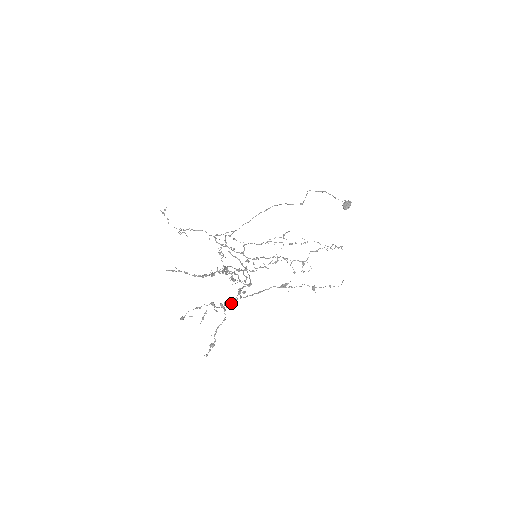
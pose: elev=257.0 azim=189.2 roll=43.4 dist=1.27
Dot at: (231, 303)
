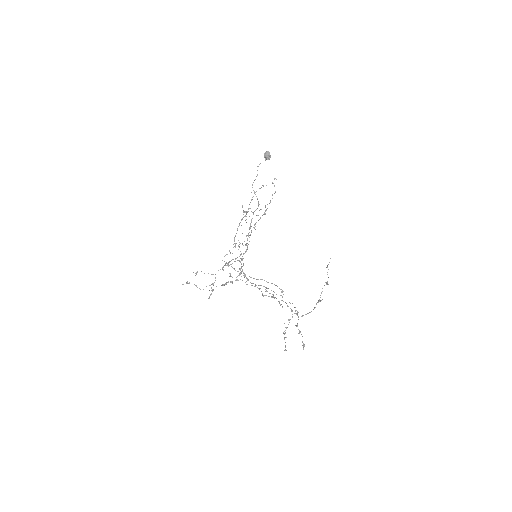
Dot at: occluded
